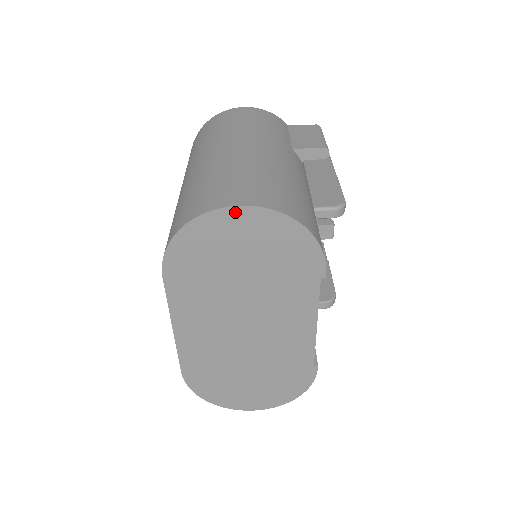
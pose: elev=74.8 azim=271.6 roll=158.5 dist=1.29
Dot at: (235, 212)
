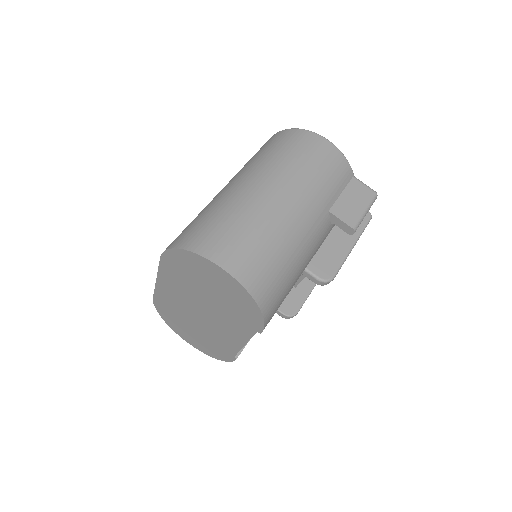
Dot at: (218, 269)
